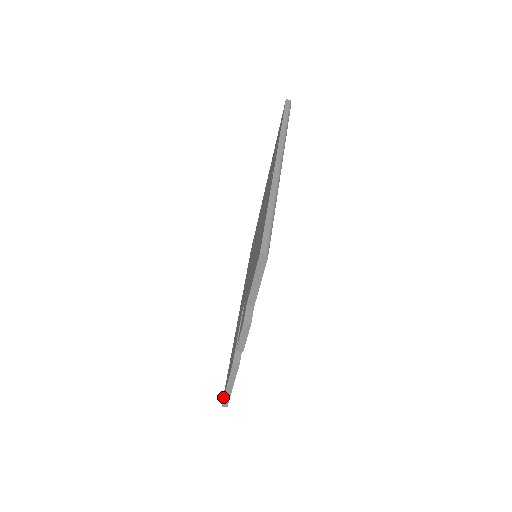
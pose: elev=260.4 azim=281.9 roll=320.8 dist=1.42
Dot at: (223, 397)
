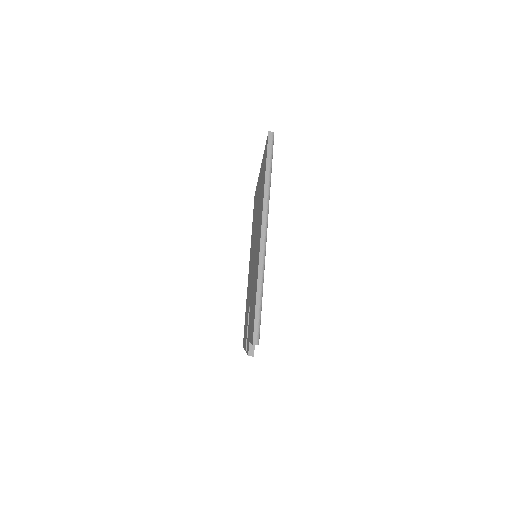
Dot at: (243, 344)
